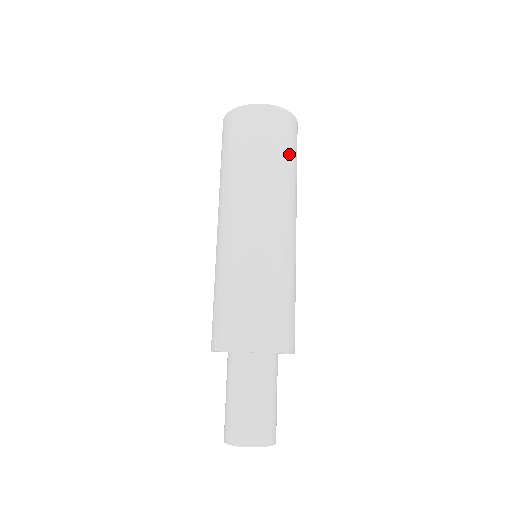
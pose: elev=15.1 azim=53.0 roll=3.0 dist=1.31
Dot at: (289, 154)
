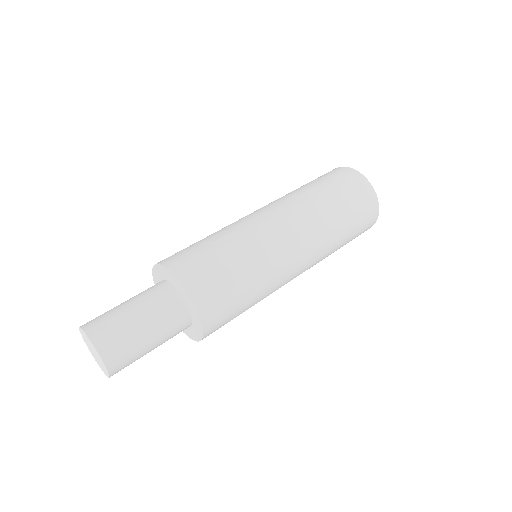
Dot at: (351, 230)
